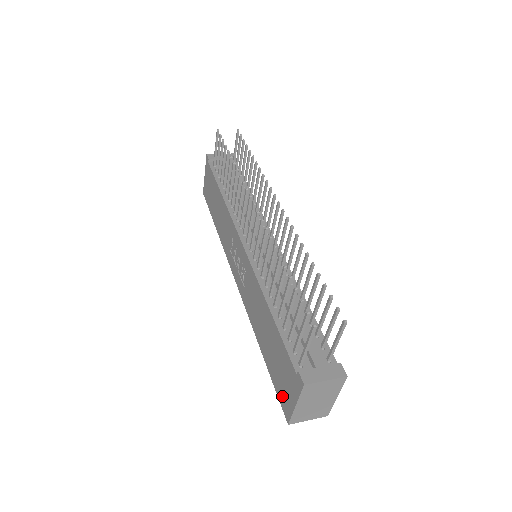
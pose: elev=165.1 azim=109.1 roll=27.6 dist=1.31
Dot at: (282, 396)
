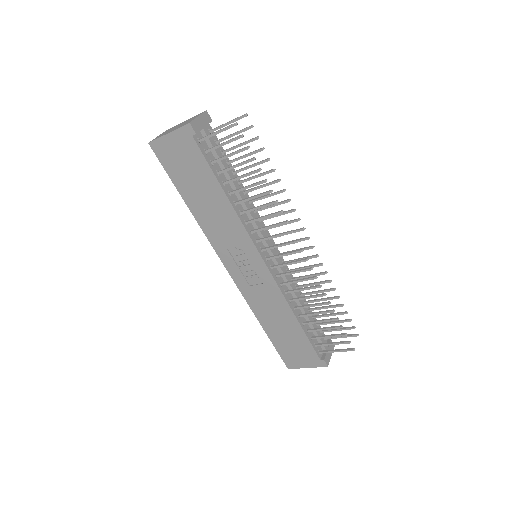
Dot at: (288, 358)
